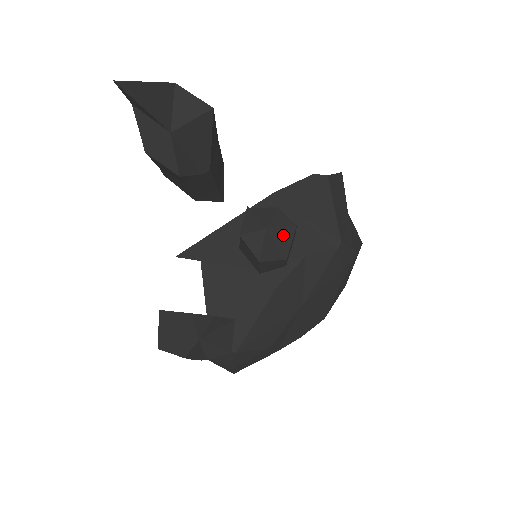
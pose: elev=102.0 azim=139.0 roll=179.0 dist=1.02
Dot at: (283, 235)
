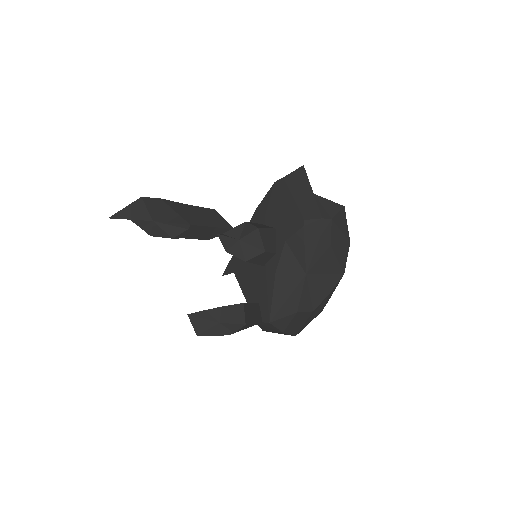
Dot at: (253, 238)
